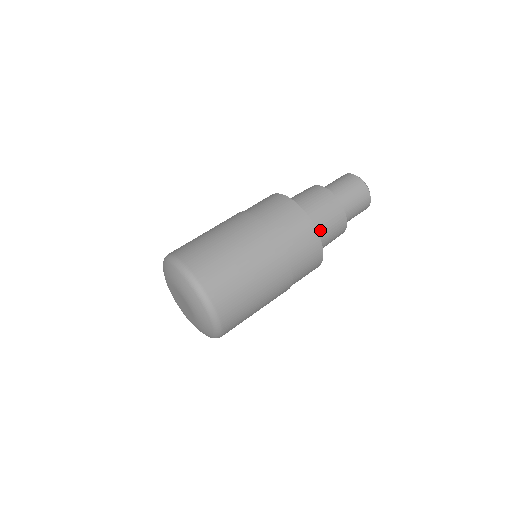
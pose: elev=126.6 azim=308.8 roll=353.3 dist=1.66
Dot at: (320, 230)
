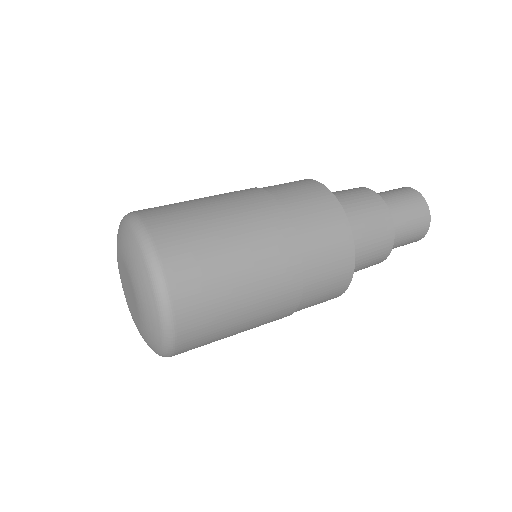
Dot at: (356, 244)
